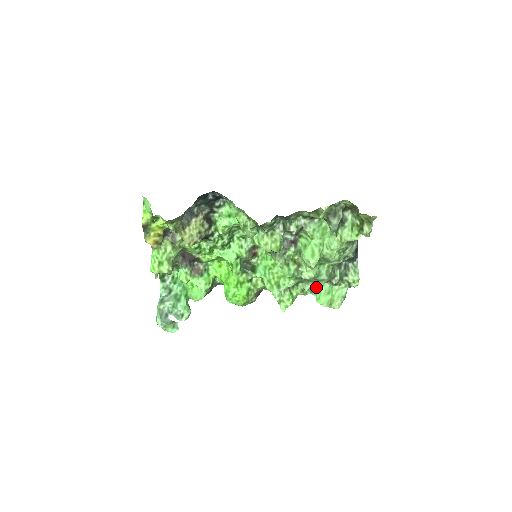
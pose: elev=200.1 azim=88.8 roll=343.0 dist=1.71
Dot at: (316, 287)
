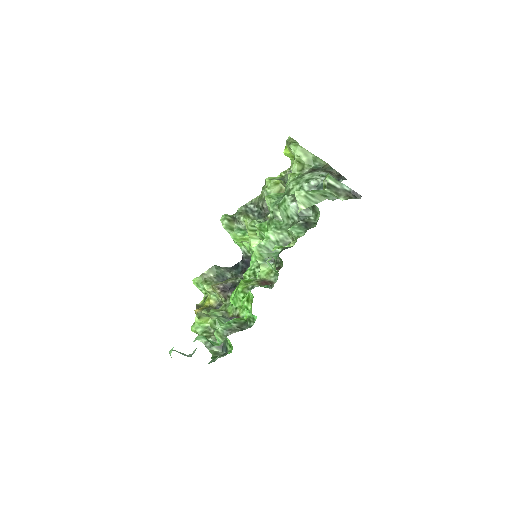
Dot at: occluded
